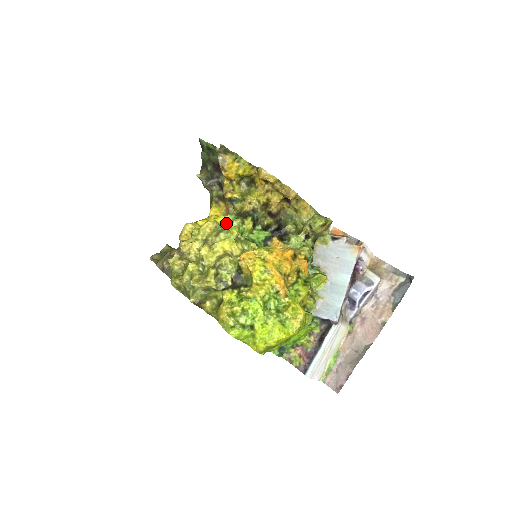
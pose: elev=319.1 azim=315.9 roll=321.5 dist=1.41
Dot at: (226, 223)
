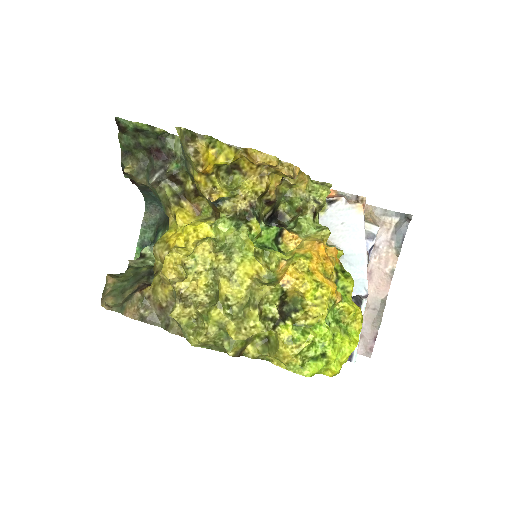
Dot at: (228, 237)
